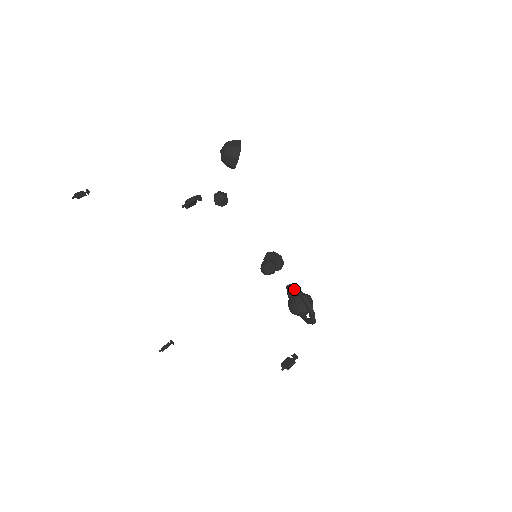
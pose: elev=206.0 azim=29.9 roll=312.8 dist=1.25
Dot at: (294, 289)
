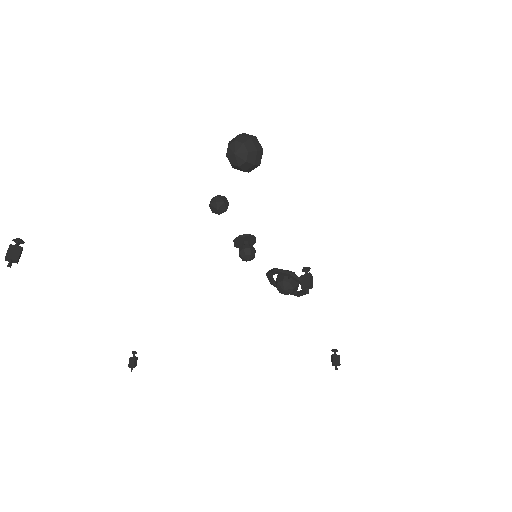
Dot at: (292, 277)
